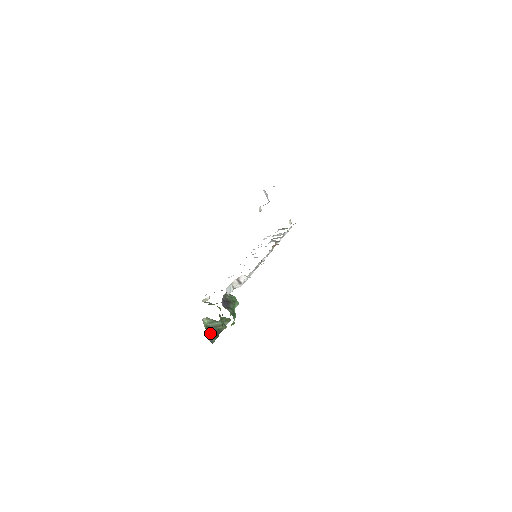
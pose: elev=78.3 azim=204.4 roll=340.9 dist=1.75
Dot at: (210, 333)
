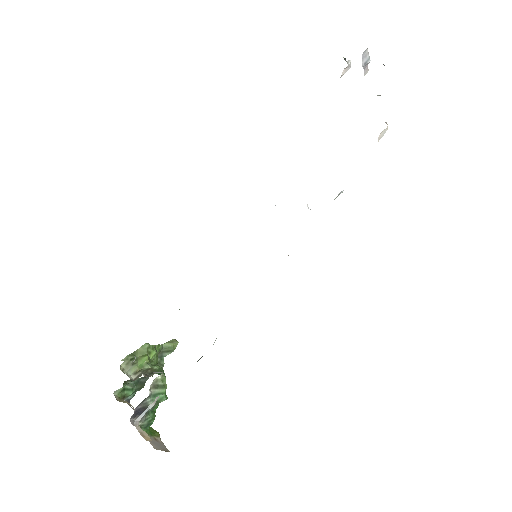
Dot at: (126, 396)
